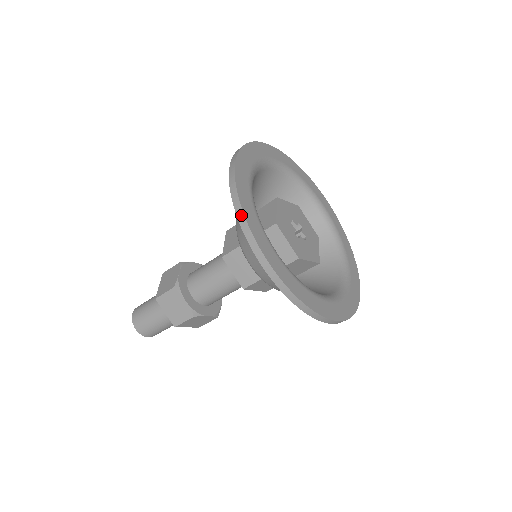
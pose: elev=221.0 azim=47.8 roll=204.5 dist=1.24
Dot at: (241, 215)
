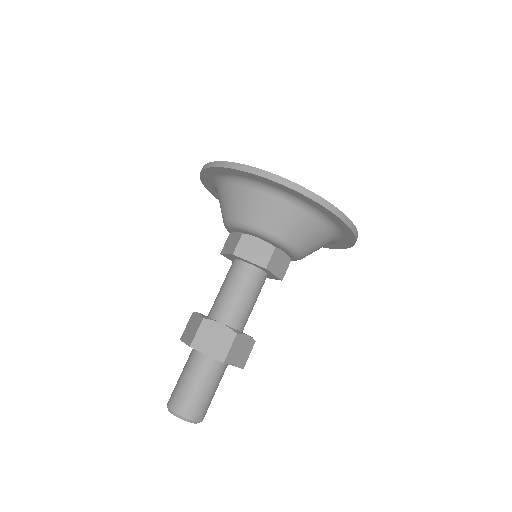
Dot at: (238, 166)
